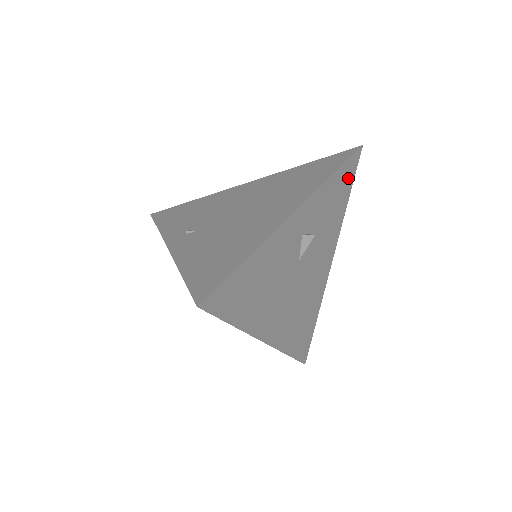
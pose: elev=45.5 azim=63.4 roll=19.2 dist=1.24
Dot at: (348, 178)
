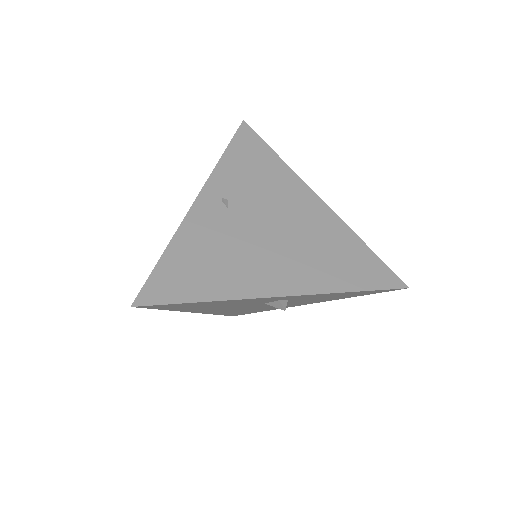
Dot at: (369, 293)
